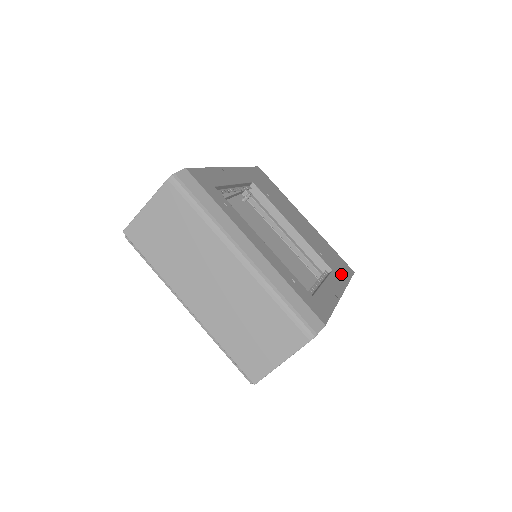
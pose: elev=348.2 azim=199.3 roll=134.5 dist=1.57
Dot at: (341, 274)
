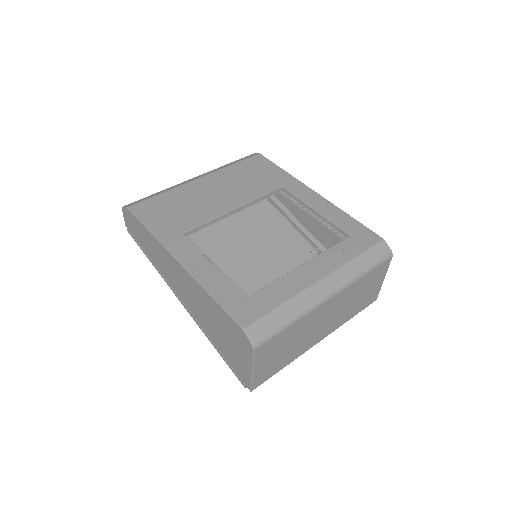
Dot at: (280, 177)
